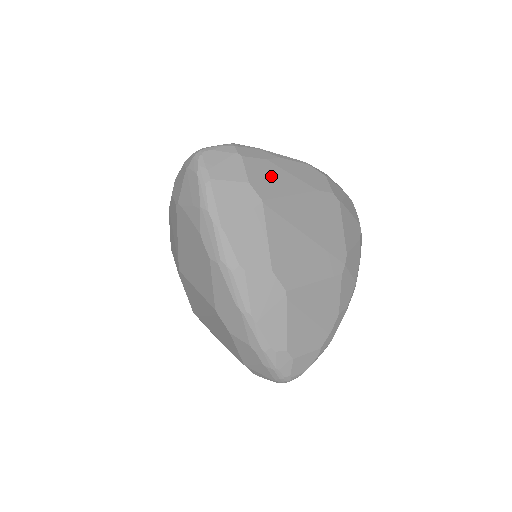
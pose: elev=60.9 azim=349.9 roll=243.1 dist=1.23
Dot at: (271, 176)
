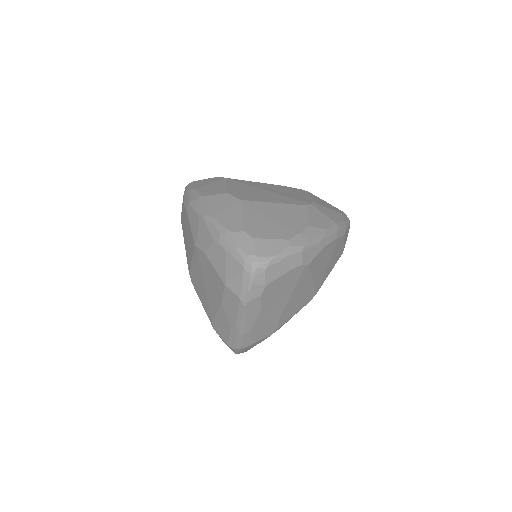
Dot at: occluded
